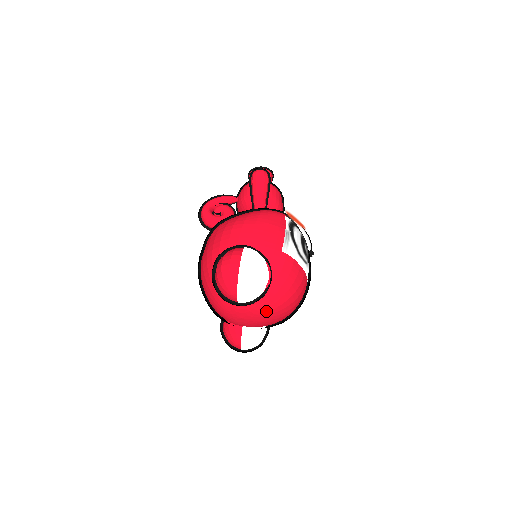
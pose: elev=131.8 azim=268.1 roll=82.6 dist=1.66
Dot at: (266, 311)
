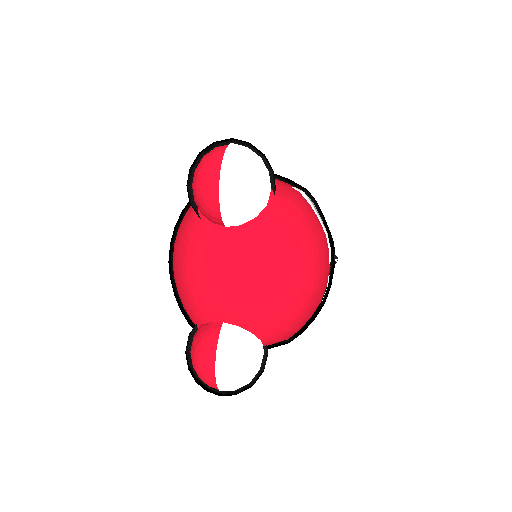
Dot at: (263, 259)
